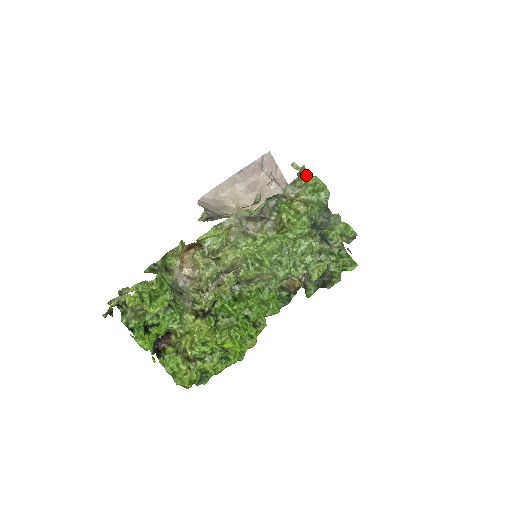
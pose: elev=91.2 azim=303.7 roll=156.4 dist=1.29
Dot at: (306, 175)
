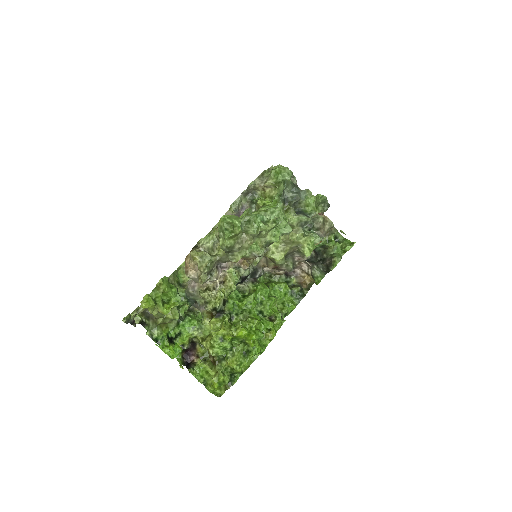
Dot at: occluded
